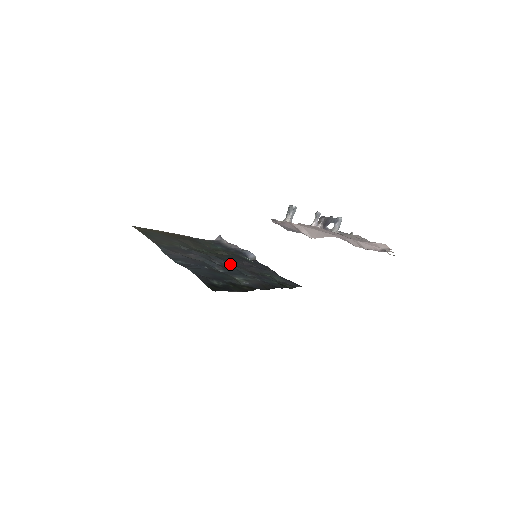
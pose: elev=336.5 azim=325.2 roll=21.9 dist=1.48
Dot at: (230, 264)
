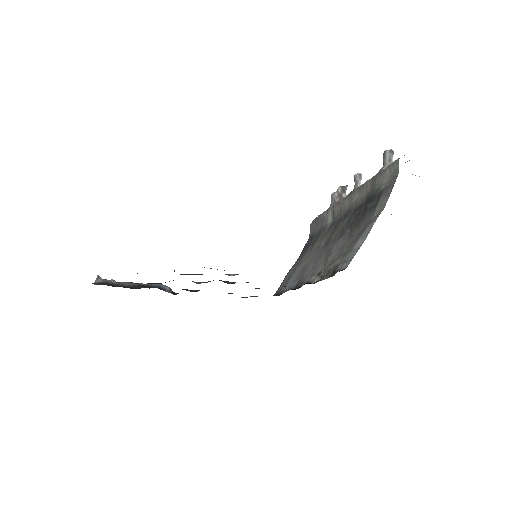
Dot at: occluded
